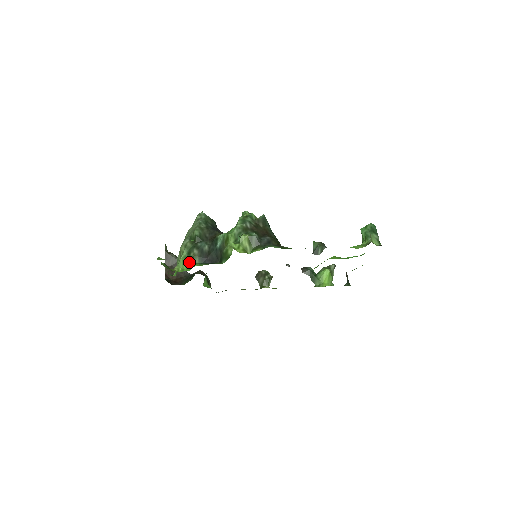
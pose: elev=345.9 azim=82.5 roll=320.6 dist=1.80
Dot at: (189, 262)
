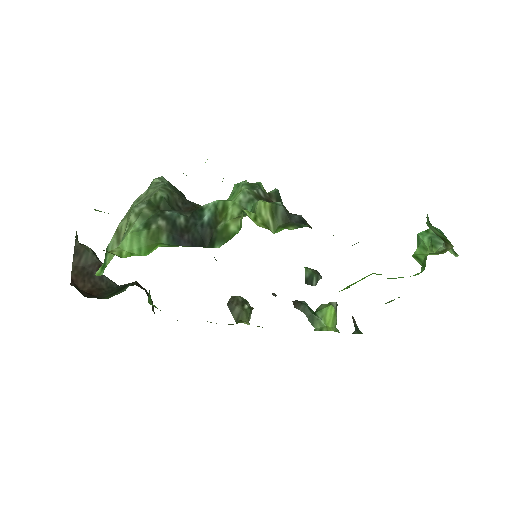
Dot at: (147, 240)
